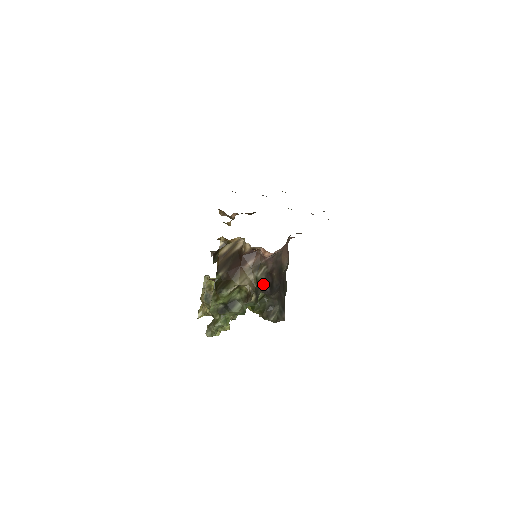
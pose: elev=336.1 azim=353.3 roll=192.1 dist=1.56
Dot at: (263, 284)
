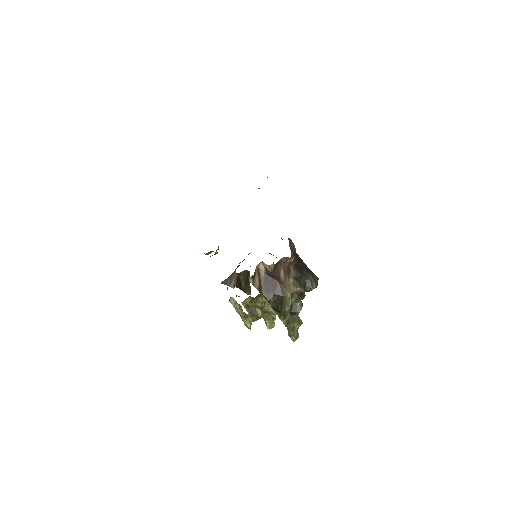
Dot at: (298, 276)
